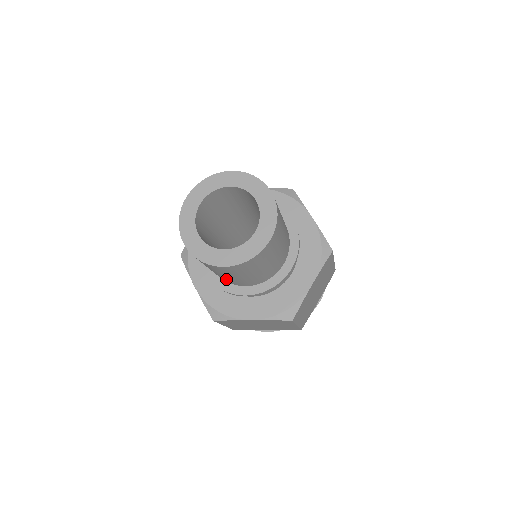
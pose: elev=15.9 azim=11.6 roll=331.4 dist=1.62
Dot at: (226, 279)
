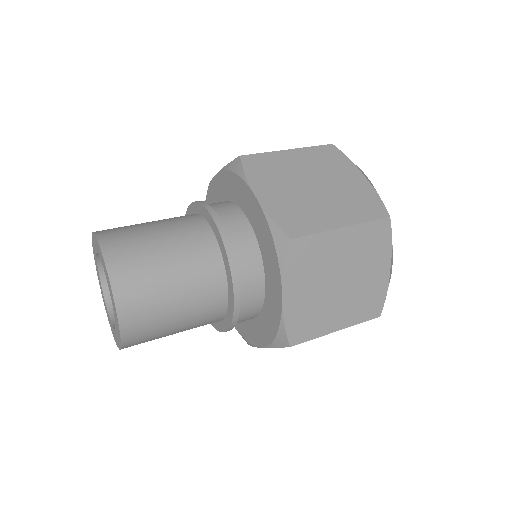
Dot at: occluded
